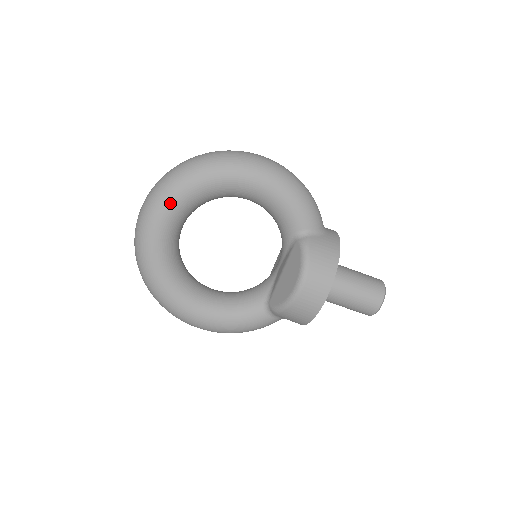
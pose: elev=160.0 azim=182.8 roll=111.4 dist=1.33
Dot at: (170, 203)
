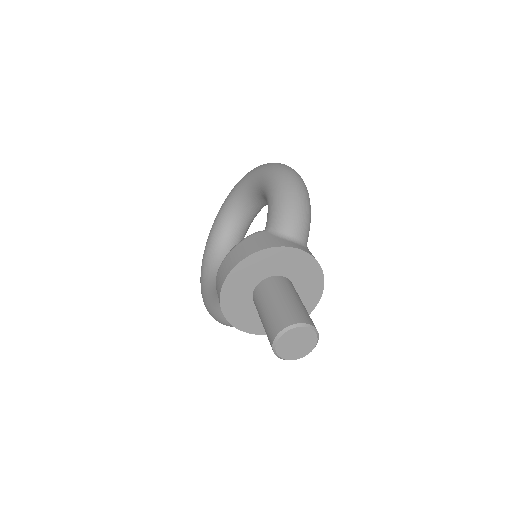
Dot at: (233, 191)
